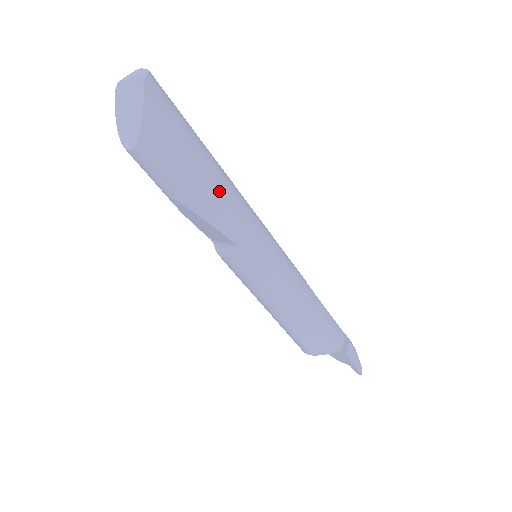
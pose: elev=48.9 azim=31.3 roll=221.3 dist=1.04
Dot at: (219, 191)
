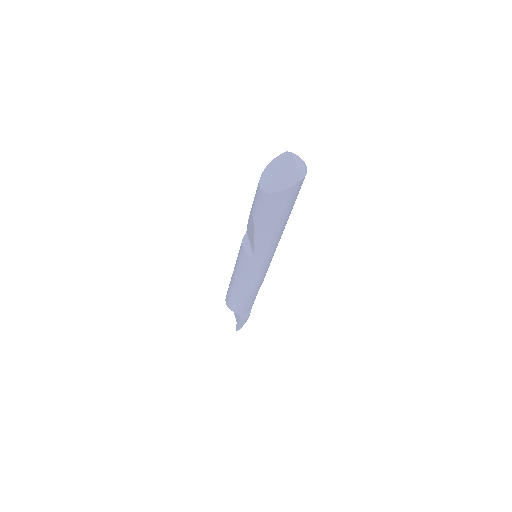
Dot at: (274, 234)
